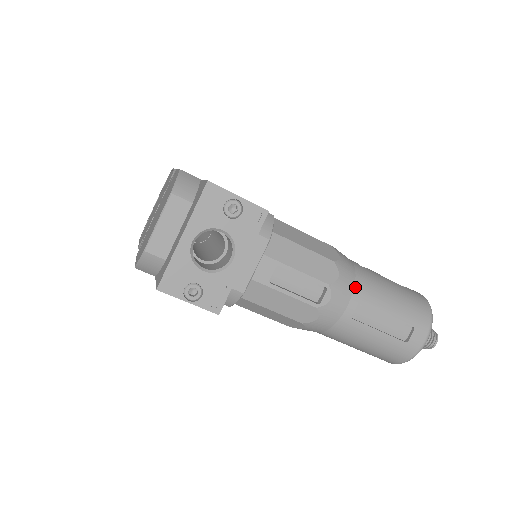
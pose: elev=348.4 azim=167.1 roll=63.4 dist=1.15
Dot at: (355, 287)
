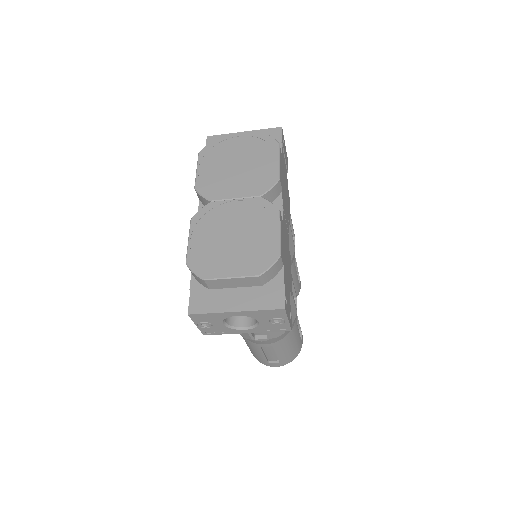
Dot at: (280, 340)
